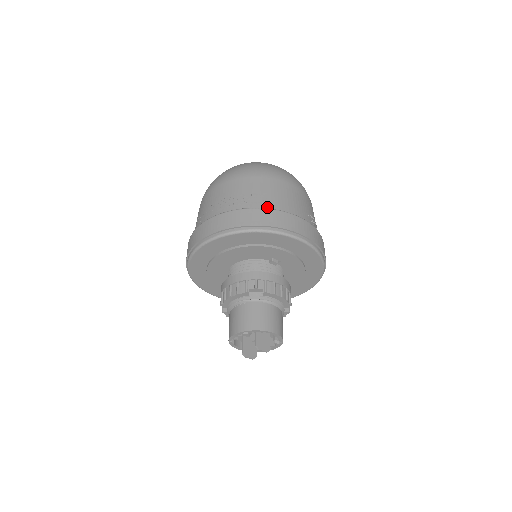
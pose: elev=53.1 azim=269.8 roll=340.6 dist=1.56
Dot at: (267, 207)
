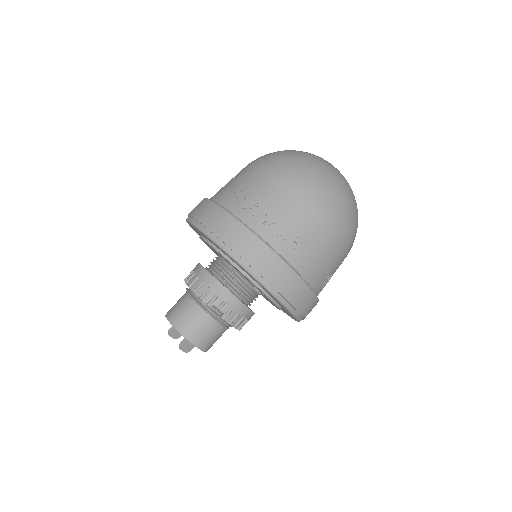
Dot at: (291, 260)
